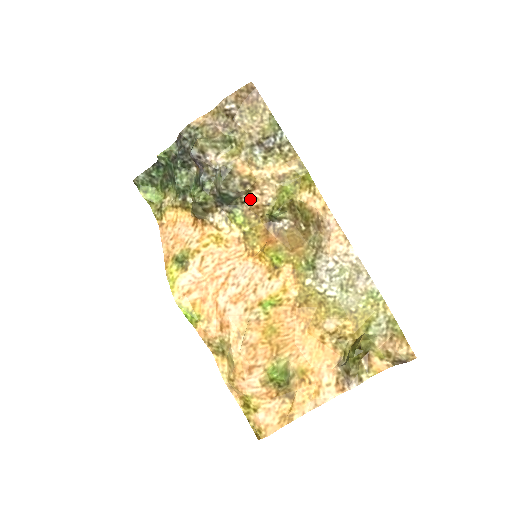
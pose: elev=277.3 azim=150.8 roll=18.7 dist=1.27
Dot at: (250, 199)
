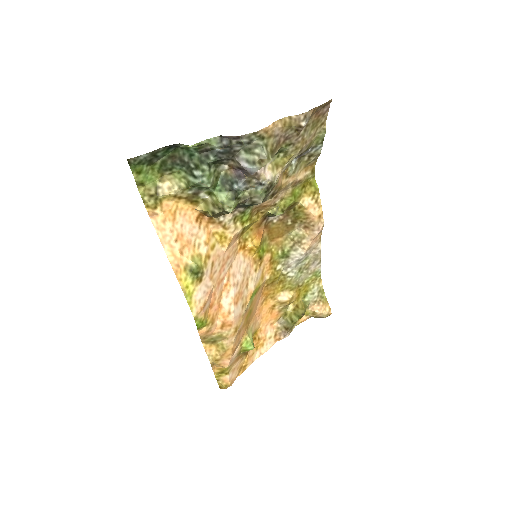
Dot at: occluded
